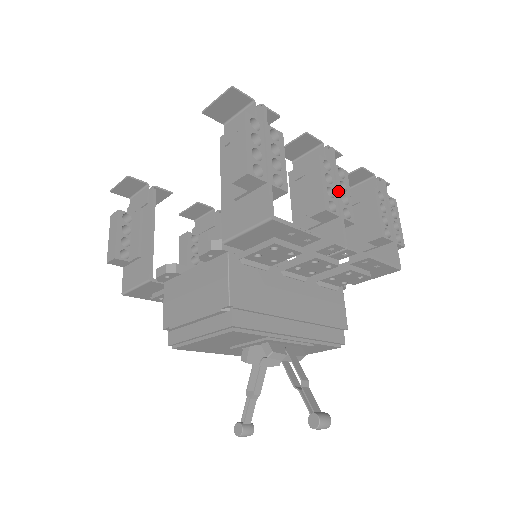
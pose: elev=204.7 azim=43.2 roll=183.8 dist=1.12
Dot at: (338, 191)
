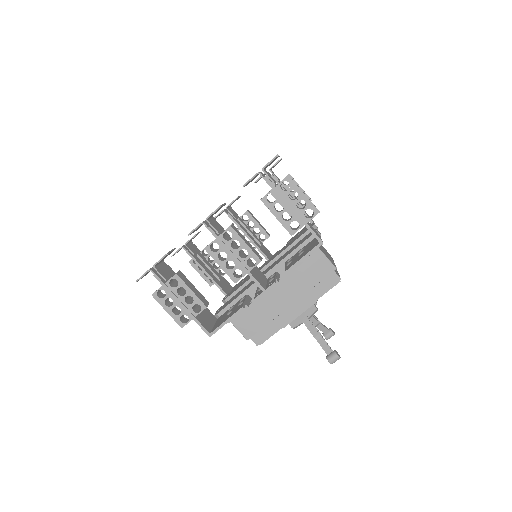
Dot at: (234, 257)
